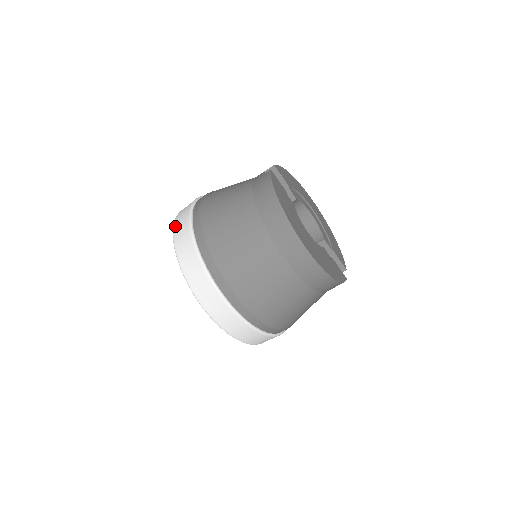
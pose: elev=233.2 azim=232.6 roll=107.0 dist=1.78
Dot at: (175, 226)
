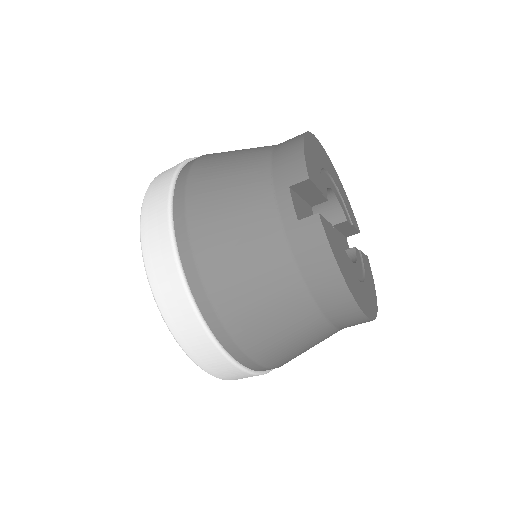
Dot at: (162, 305)
